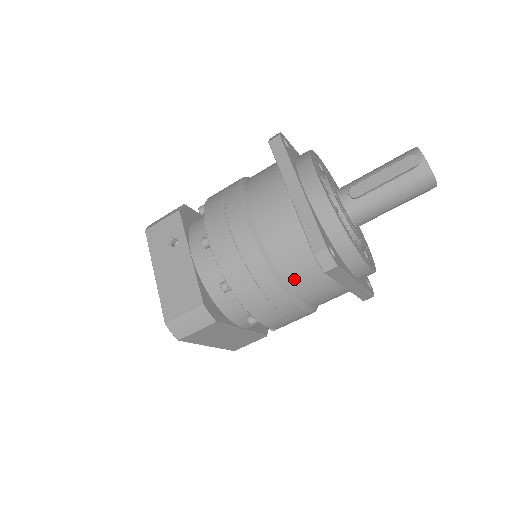
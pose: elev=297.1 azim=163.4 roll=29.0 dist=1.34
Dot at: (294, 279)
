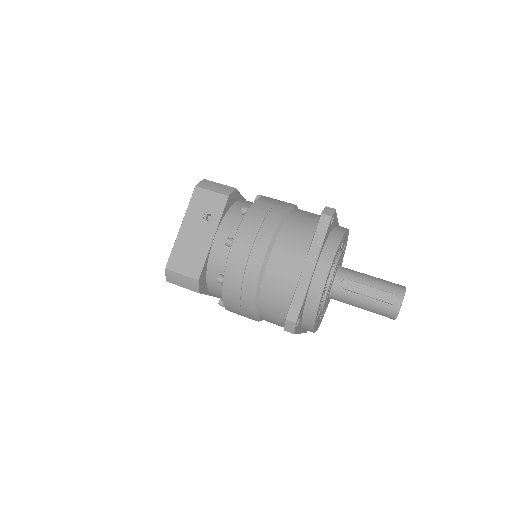
Dot at: (265, 309)
